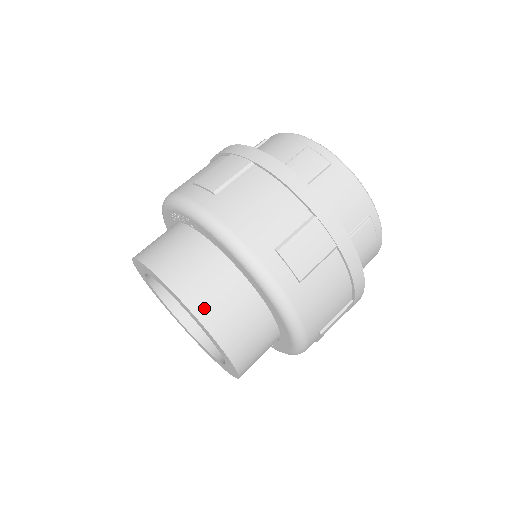
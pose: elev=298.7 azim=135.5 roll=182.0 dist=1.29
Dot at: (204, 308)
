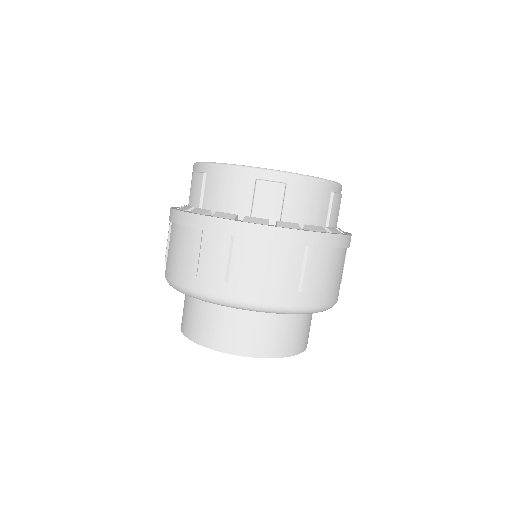
Dot at: (275, 349)
